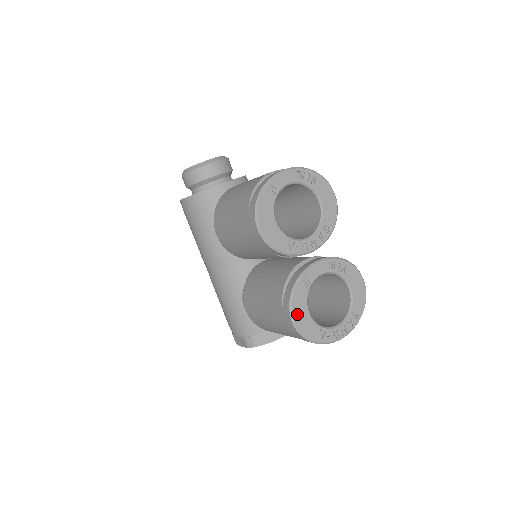
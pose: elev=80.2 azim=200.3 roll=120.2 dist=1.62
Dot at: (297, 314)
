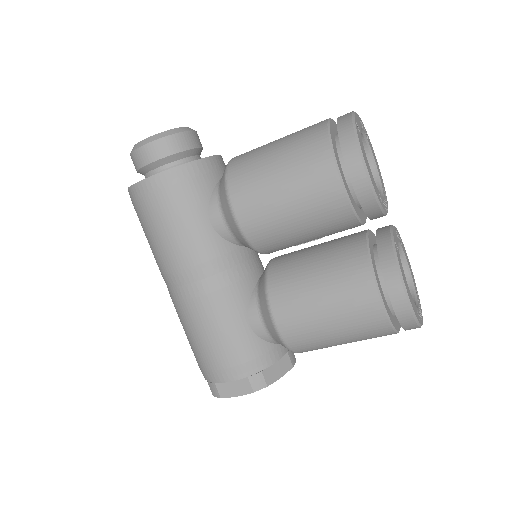
Dot at: (406, 285)
